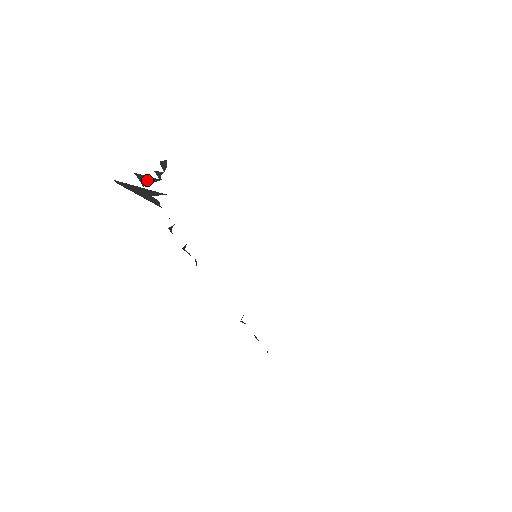
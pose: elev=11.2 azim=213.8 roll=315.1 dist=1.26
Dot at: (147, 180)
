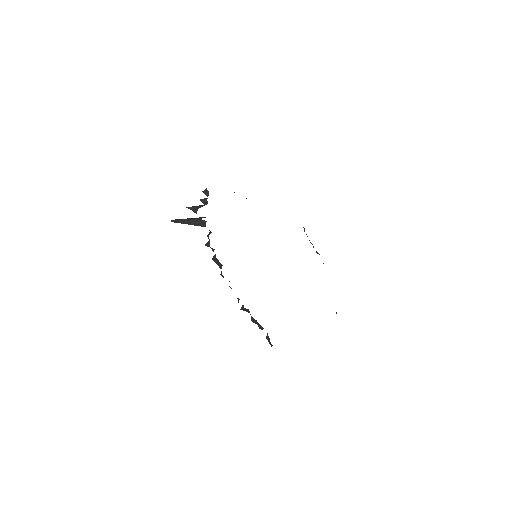
Dot at: (198, 207)
